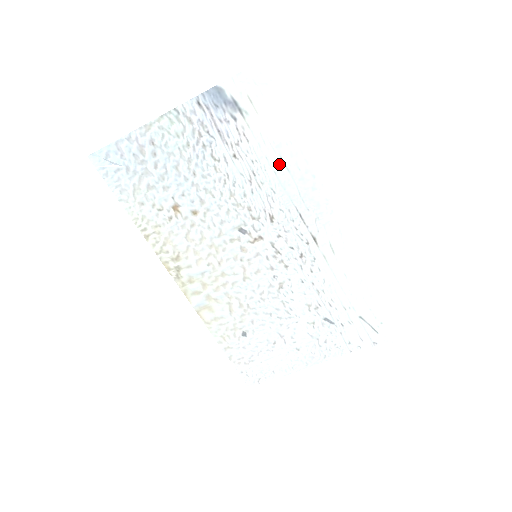
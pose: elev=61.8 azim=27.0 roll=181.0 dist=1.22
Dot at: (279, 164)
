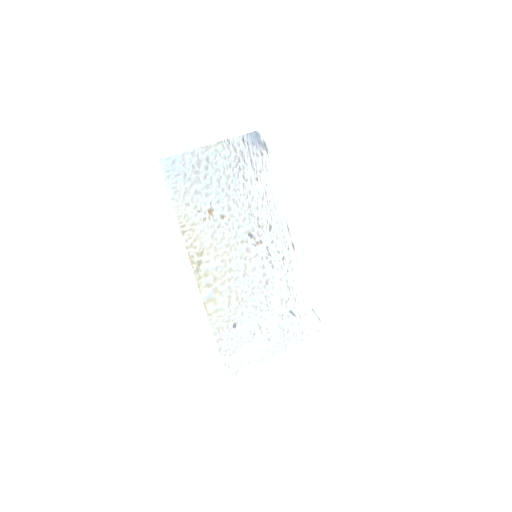
Dot at: (282, 189)
